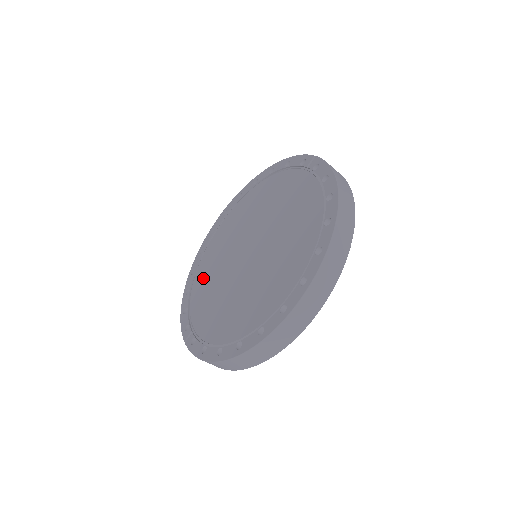
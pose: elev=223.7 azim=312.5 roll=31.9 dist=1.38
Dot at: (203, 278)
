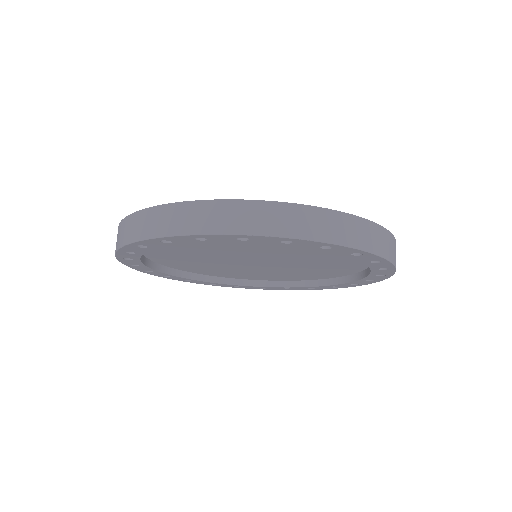
Dot at: occluded
